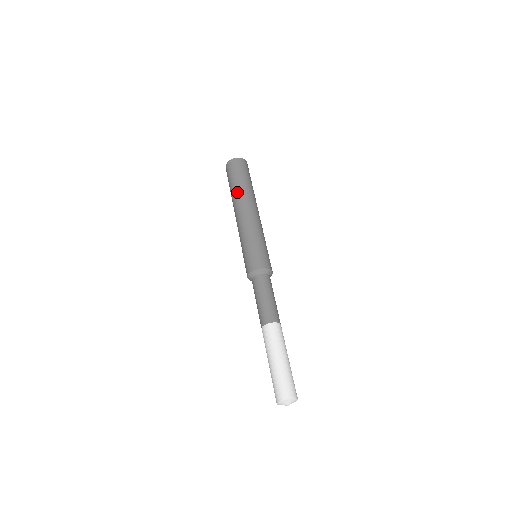
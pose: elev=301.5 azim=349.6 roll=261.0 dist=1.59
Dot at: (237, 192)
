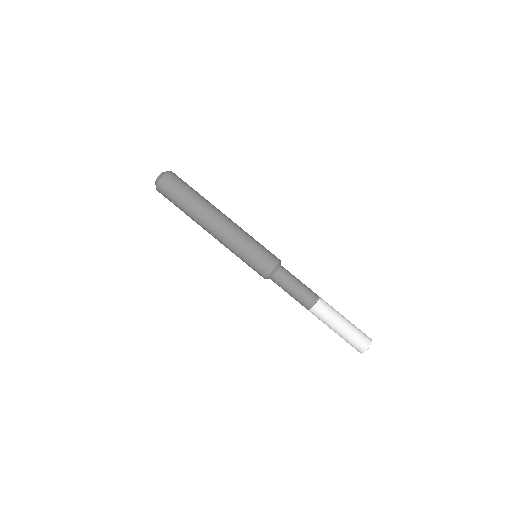
Dot at: (191, 218)
